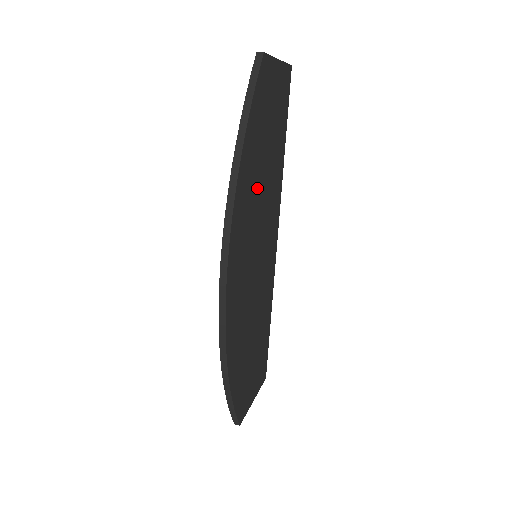
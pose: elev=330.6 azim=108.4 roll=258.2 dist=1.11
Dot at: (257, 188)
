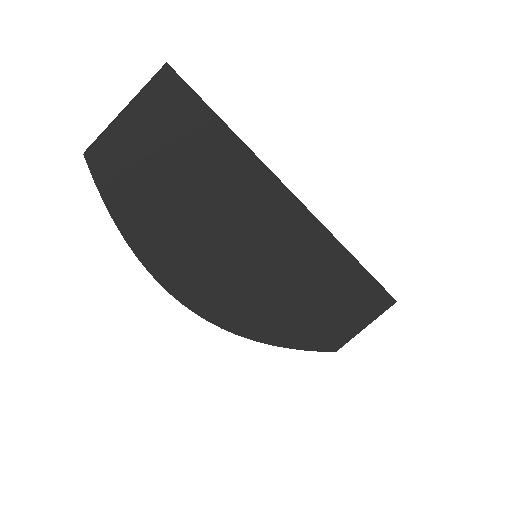
Dot at: (191, 230)
